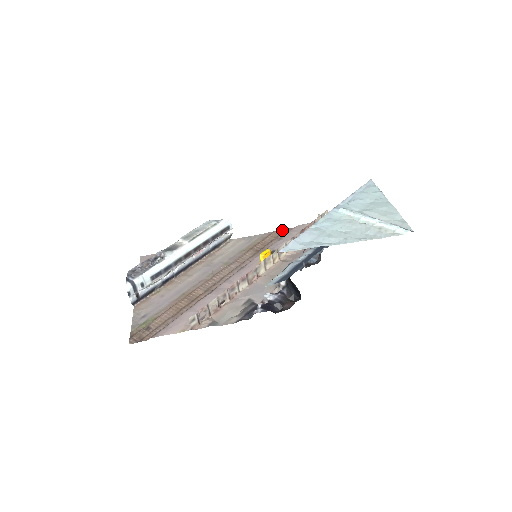
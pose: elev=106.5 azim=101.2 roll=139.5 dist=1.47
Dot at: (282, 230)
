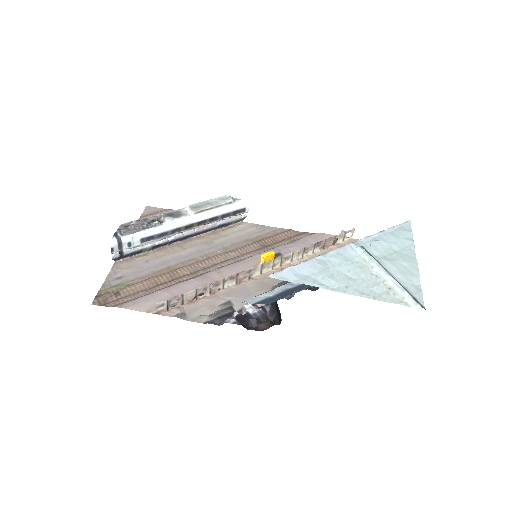
Dot at: occluded
